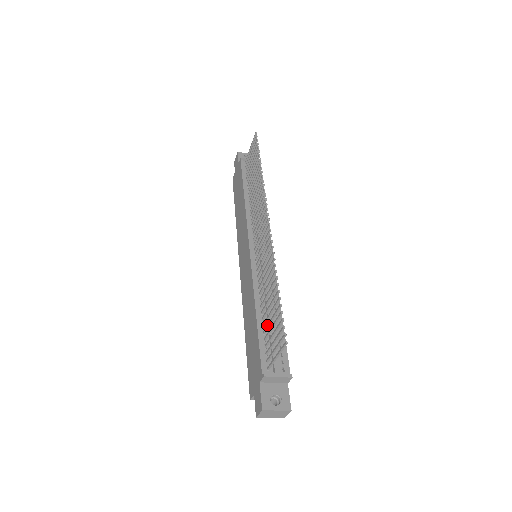
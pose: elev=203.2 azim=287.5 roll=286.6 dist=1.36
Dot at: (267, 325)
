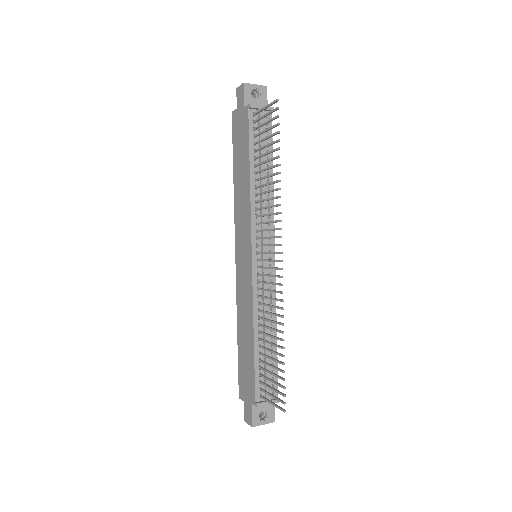
Dot at: (265, 363)
